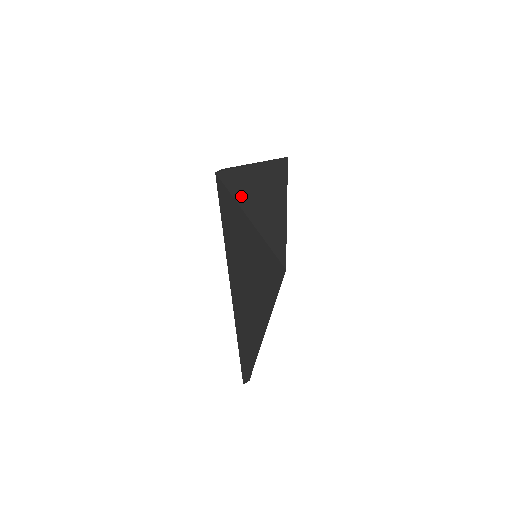
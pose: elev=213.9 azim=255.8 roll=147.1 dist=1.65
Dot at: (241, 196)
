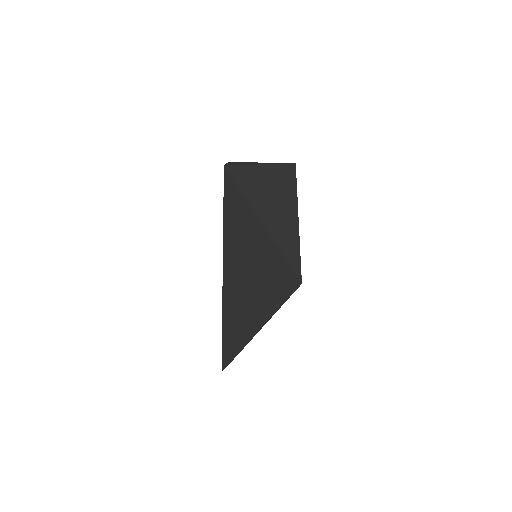
Dot at: (253, 197)
